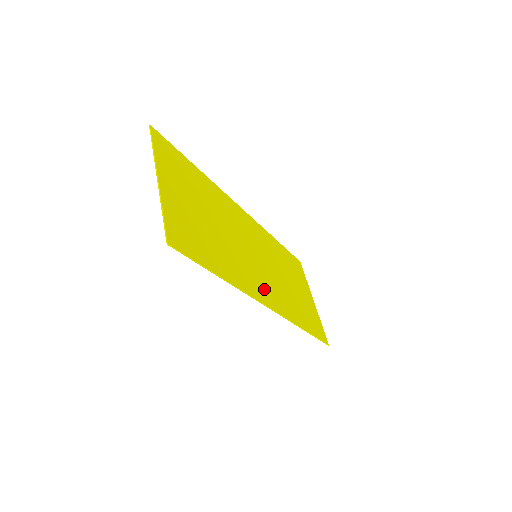
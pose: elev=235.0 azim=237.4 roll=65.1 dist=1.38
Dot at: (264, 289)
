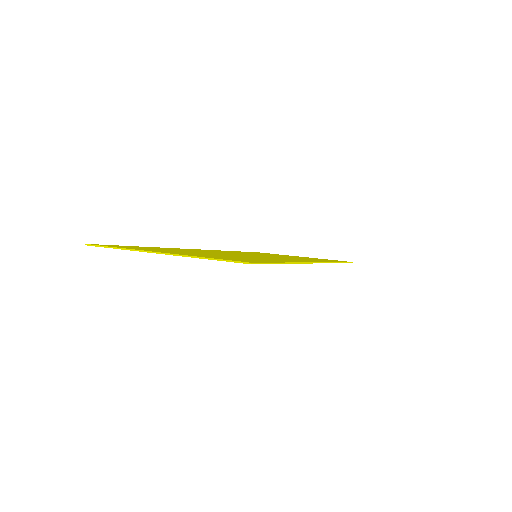
Dot at: occluded
